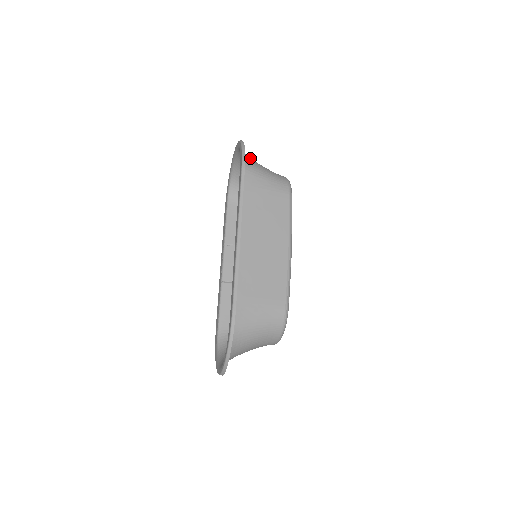
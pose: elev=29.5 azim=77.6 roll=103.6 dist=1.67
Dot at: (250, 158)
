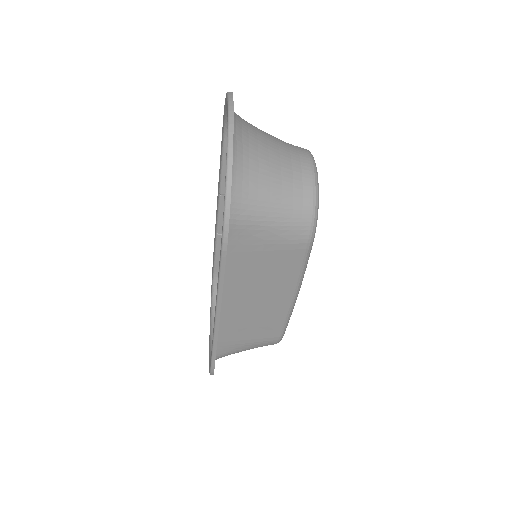
Dot at: (247, 179)
